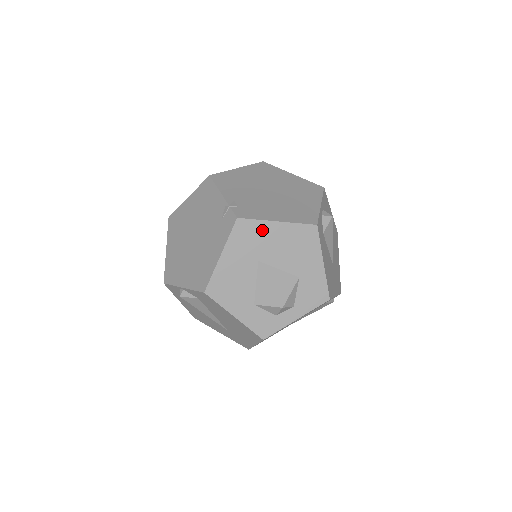
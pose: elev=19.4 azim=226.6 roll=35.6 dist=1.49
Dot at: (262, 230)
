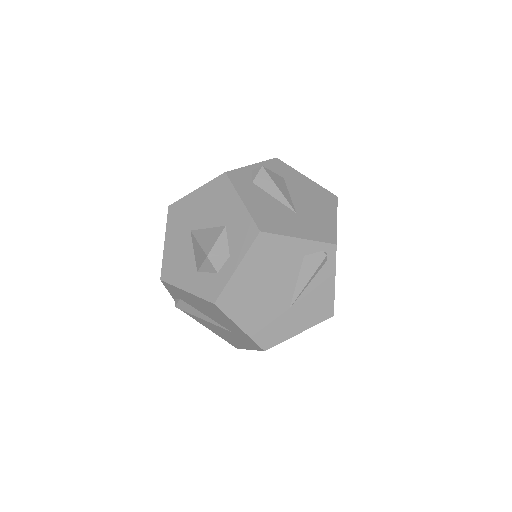
Dot at: (187, 204)
